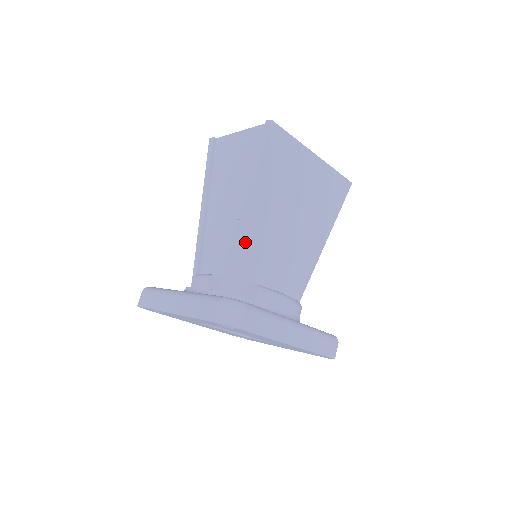
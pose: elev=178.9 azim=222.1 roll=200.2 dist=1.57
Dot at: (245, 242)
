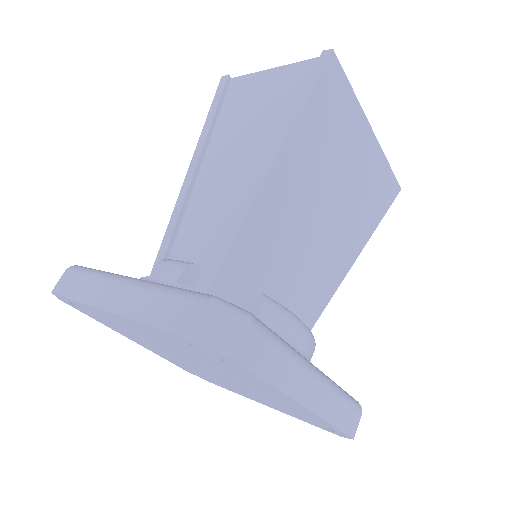
Dot at: (256, 222)
